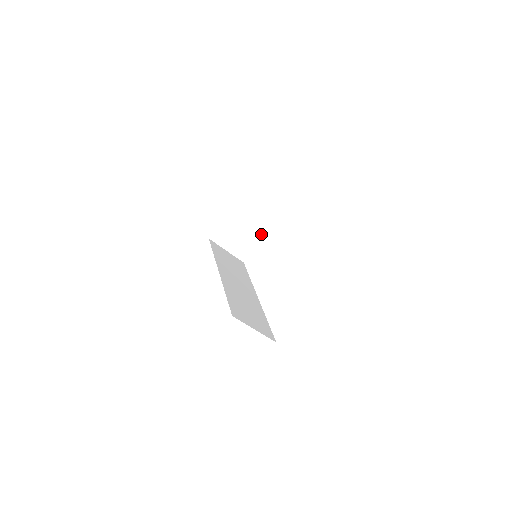
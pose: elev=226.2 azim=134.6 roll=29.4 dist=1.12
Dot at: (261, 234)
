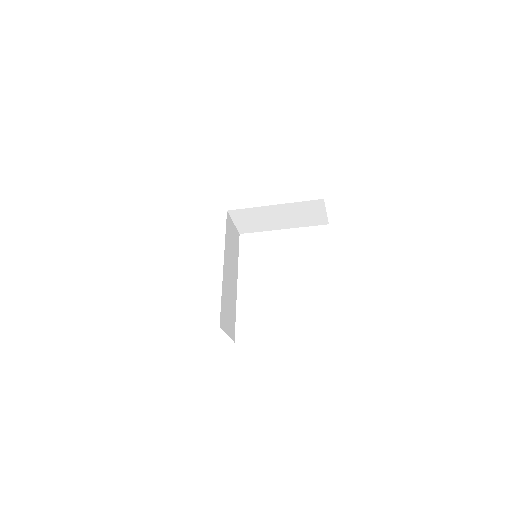
Dot at: (268, 227)
